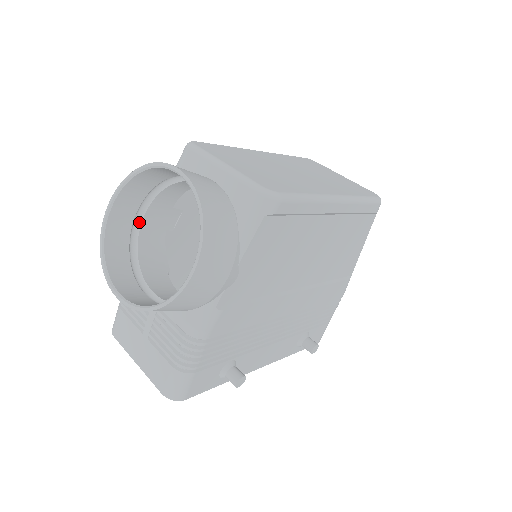
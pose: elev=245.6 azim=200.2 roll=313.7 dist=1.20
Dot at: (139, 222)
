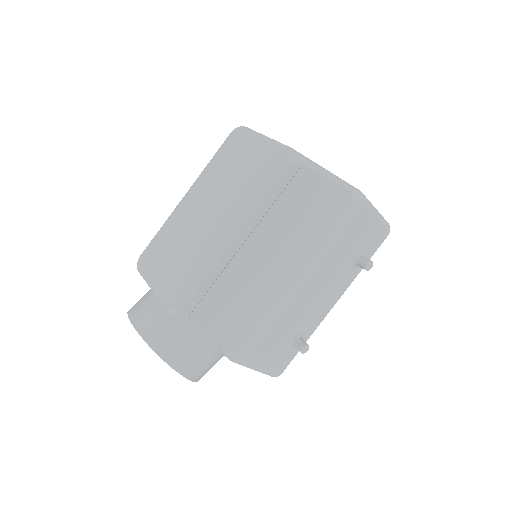
Dot at: occluded
